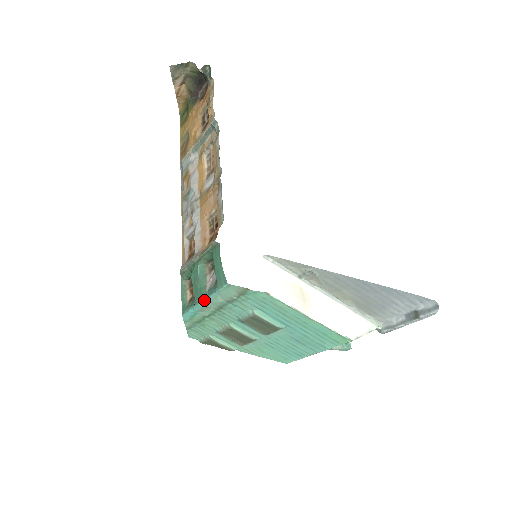
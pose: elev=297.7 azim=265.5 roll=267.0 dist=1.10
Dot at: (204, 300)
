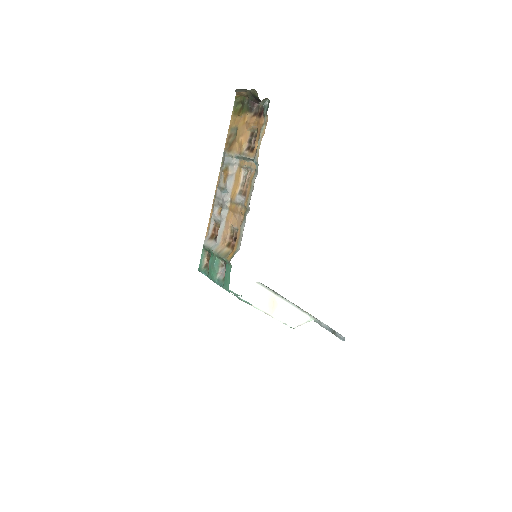
Dot at: (214, 281)
